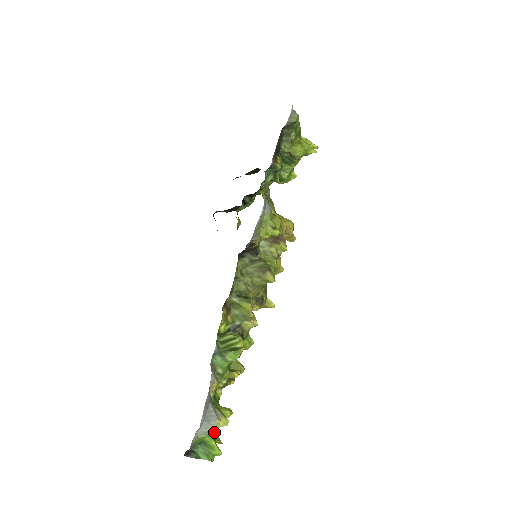
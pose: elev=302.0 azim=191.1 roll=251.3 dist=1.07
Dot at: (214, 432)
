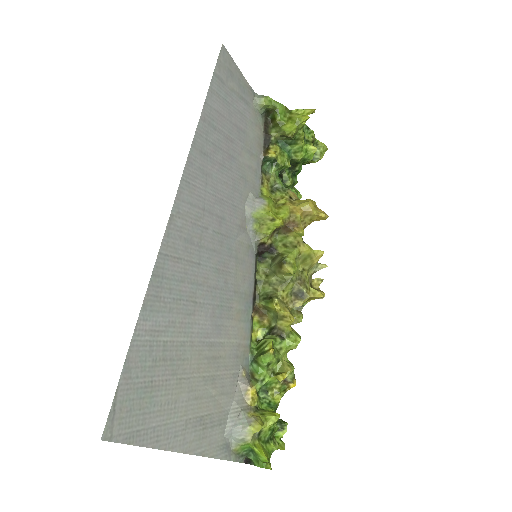
Dot at: (250, 439)
